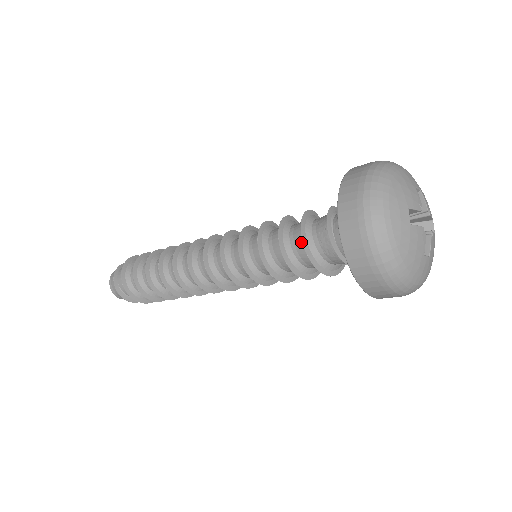
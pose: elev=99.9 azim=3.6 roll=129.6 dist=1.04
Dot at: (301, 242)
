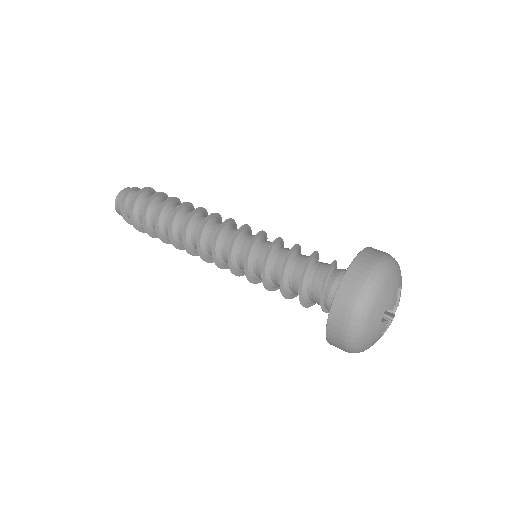
Dot at: (298, 280)
